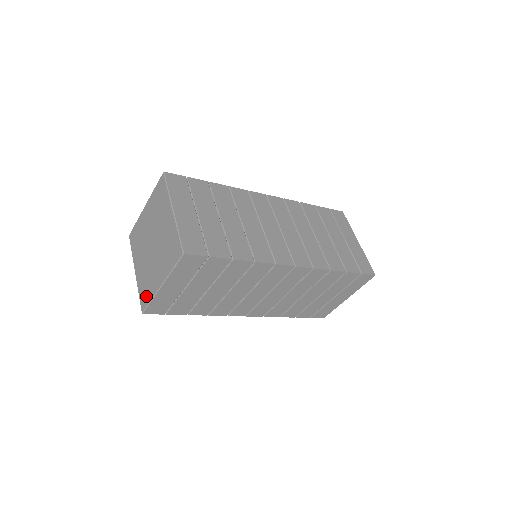
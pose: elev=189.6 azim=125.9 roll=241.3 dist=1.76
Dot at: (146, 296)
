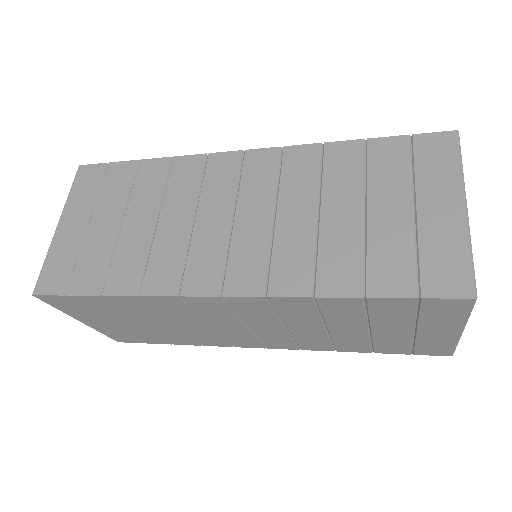
Dot at: occluded
